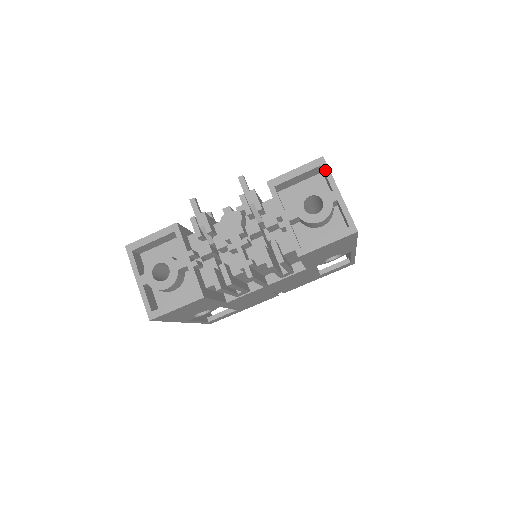
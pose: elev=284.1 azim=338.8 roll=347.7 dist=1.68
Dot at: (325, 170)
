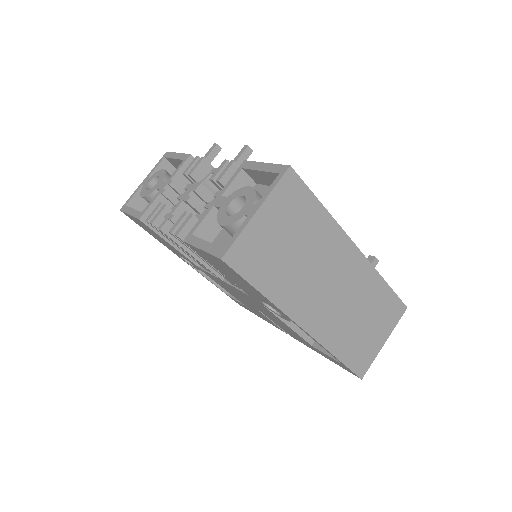
Dot at: (276, 180)
